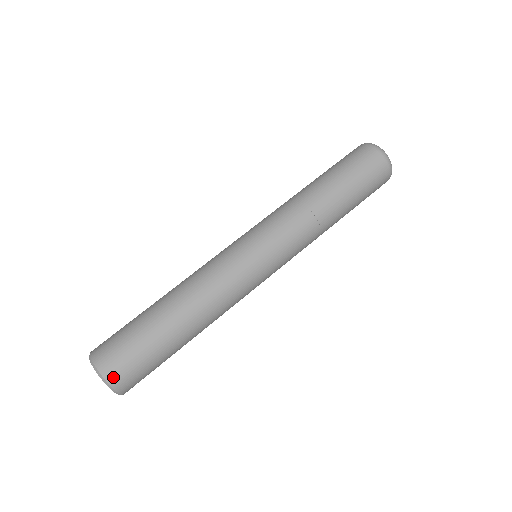
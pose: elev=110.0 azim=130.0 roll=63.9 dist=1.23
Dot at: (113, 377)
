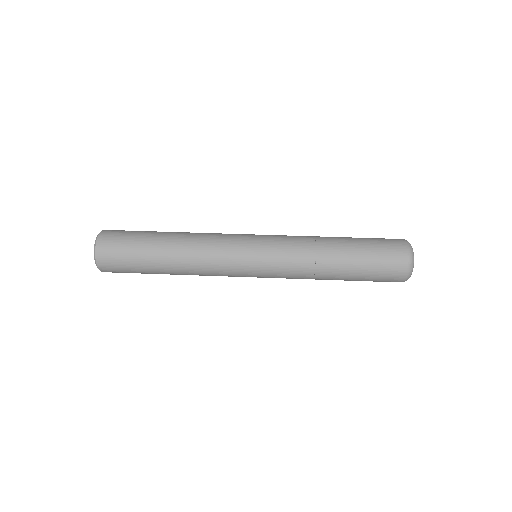
Dot at: (101, 245)
